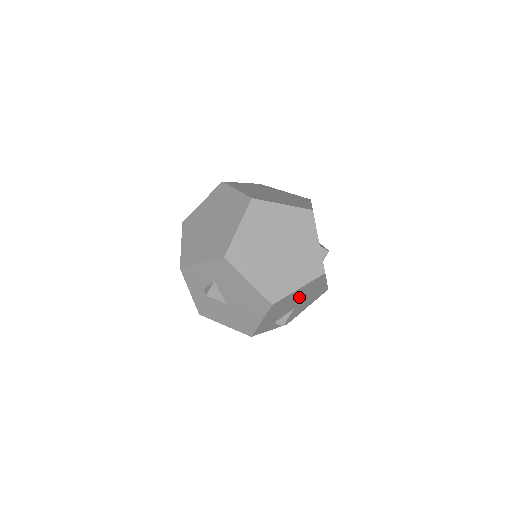
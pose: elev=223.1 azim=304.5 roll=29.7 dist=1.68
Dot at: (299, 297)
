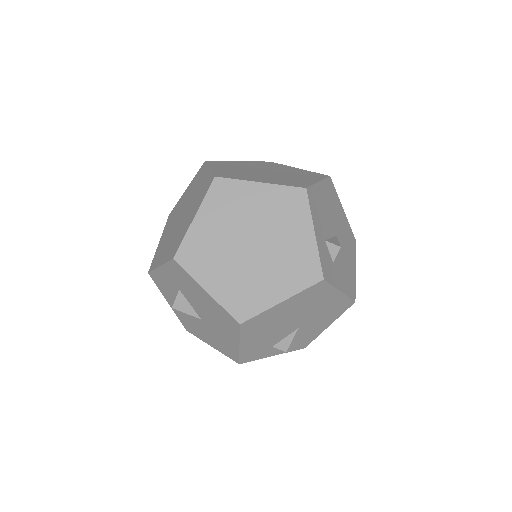
Dot at: (295, 313)
